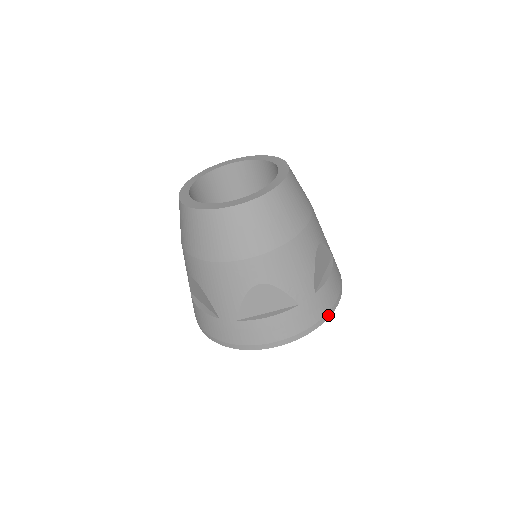
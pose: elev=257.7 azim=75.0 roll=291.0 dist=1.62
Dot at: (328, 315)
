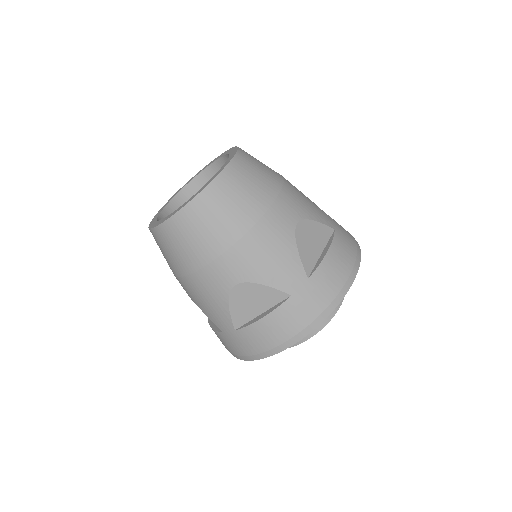
Dot at: (339, 298)
